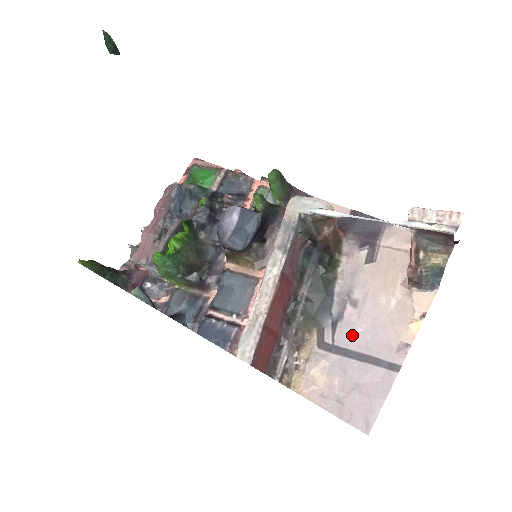
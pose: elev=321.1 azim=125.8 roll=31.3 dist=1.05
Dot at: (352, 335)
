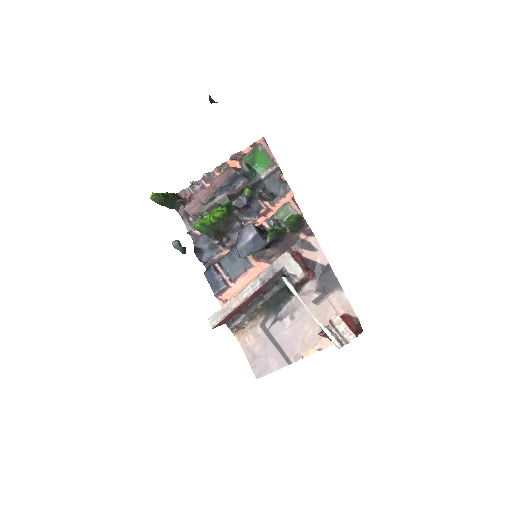
Dot at: (280, 332)
